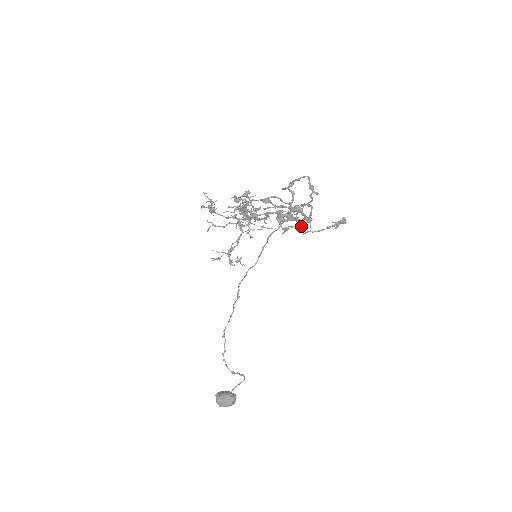
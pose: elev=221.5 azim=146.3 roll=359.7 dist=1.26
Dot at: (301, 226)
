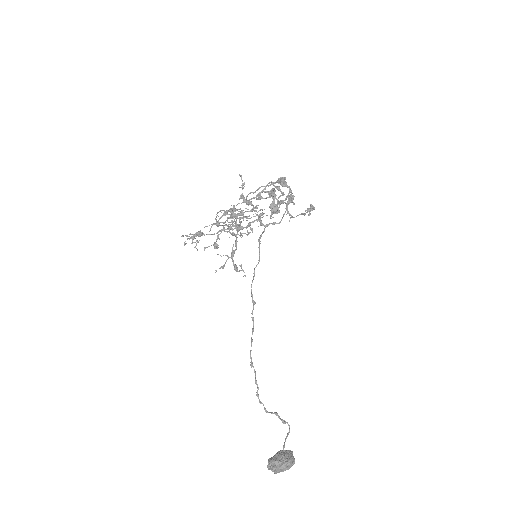
Dot at: (286, 209)
